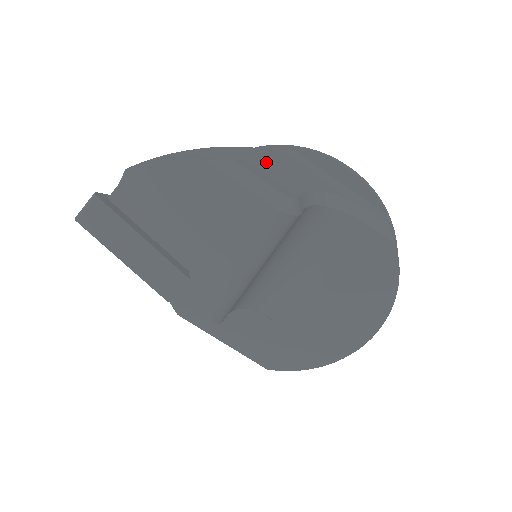
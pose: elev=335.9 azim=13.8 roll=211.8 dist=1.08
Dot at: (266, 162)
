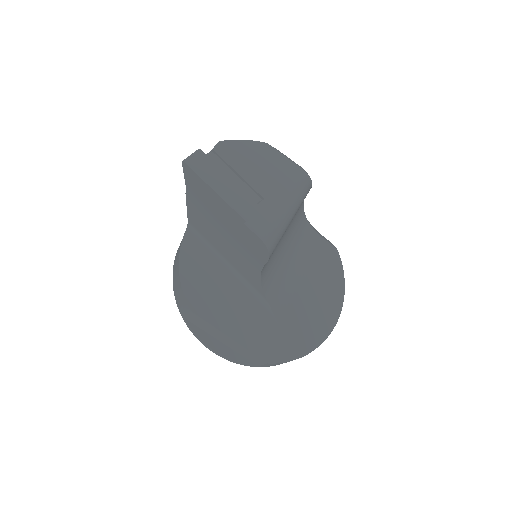
Dot at: occluded
